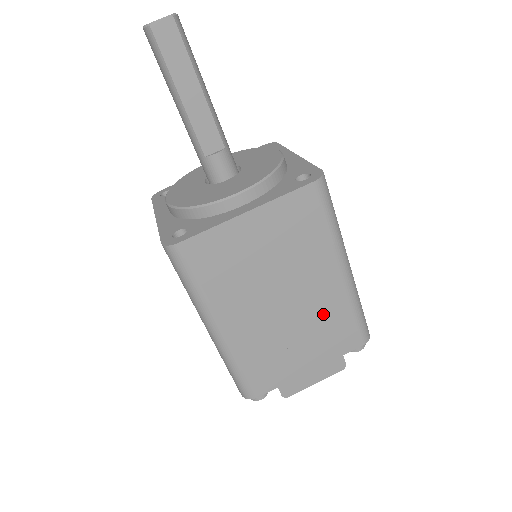
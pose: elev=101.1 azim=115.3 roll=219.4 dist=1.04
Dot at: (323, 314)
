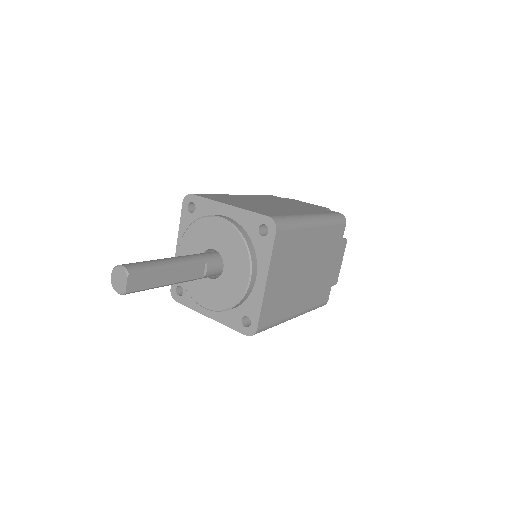
Dot at: (323, 246)
